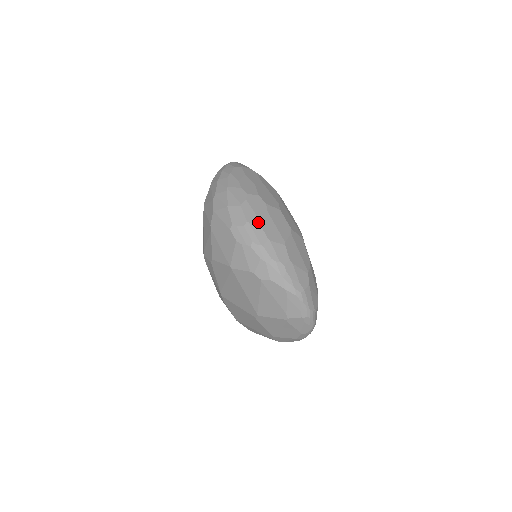
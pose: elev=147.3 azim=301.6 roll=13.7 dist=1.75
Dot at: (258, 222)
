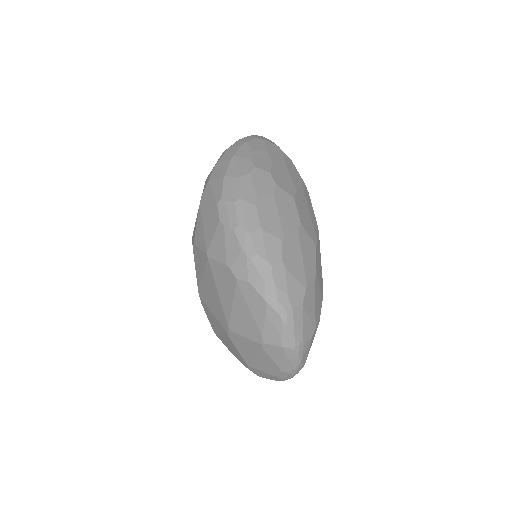
Dot at: (255, 202)
